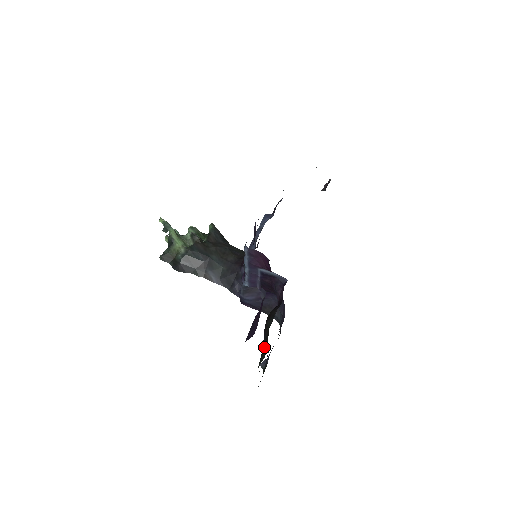
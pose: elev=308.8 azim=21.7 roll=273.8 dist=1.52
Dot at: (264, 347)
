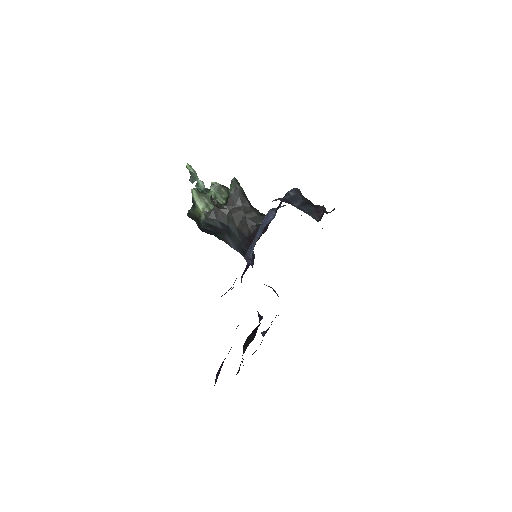
Dot at: occluded
